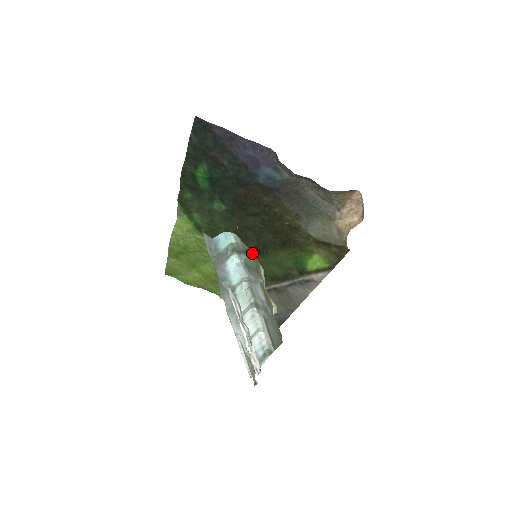
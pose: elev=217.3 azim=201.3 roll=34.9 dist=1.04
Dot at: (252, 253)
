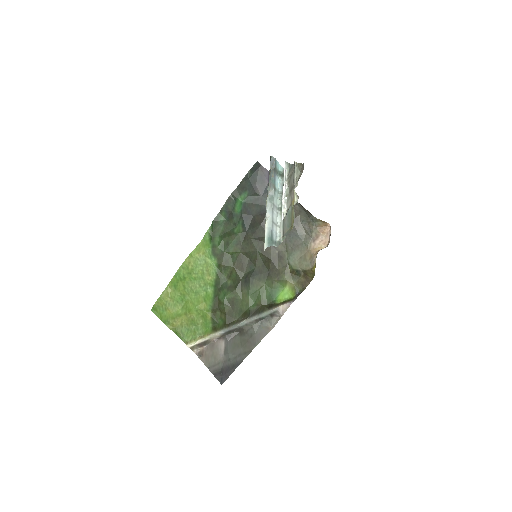
Dot at: occluded
